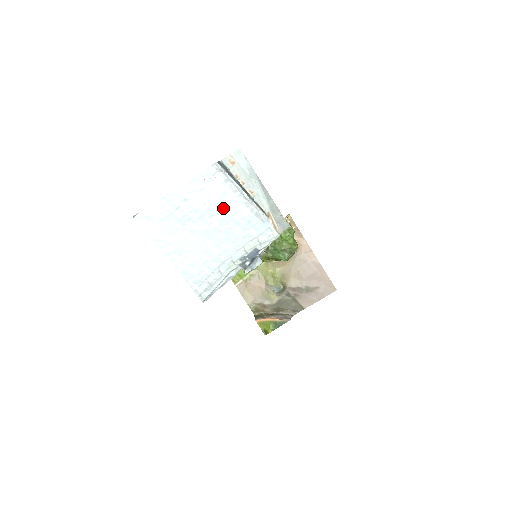
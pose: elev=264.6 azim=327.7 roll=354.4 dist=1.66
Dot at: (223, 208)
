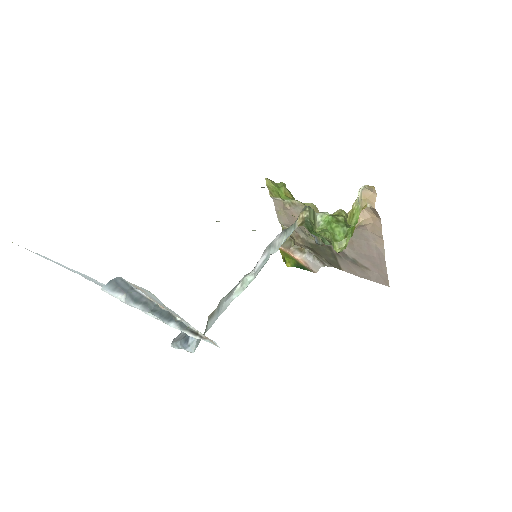
Dot at: occluded
